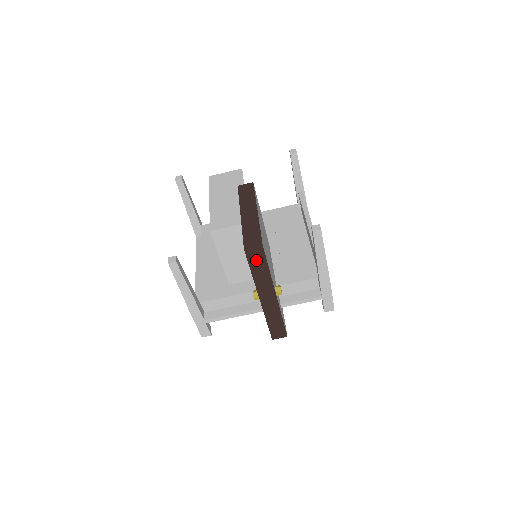
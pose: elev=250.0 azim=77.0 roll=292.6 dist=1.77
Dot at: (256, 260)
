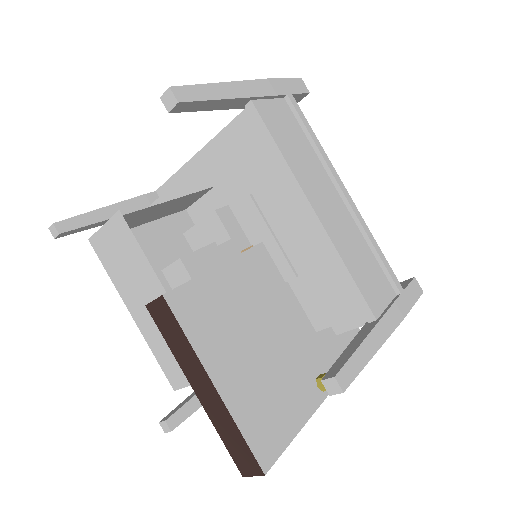
Dot at: occluded
